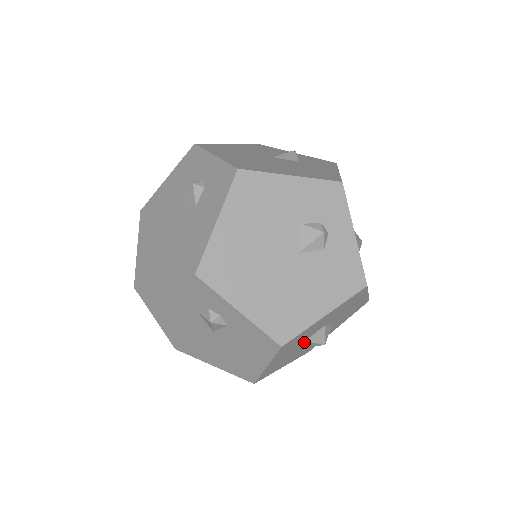
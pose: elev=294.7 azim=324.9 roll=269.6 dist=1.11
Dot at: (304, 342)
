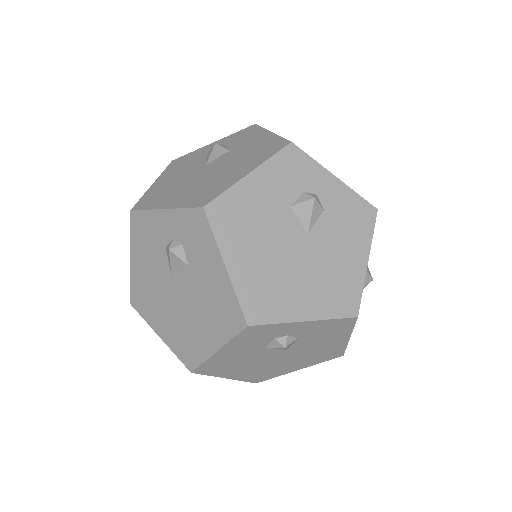
Dot at: occluded
